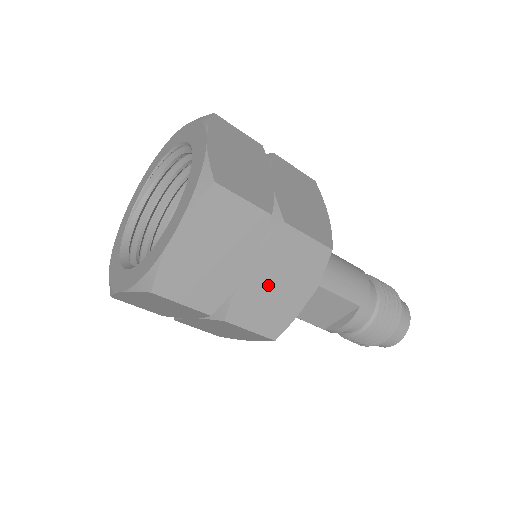
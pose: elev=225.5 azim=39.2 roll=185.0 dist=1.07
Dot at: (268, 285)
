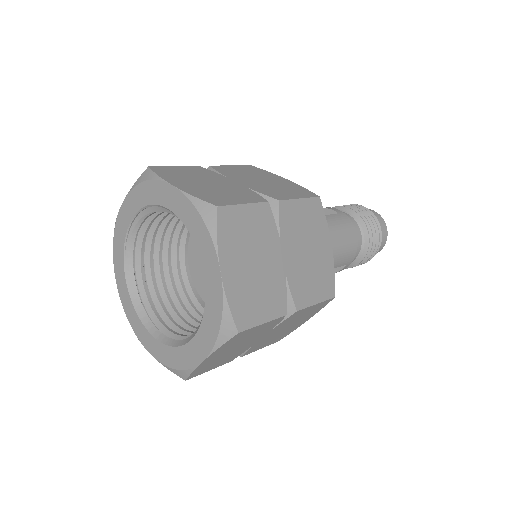
Dot at: (278, 333)
